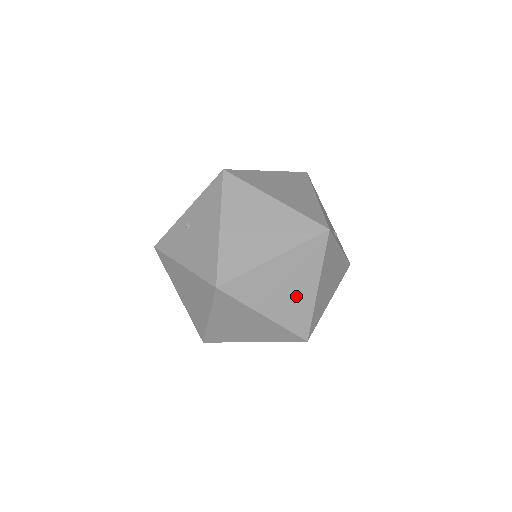
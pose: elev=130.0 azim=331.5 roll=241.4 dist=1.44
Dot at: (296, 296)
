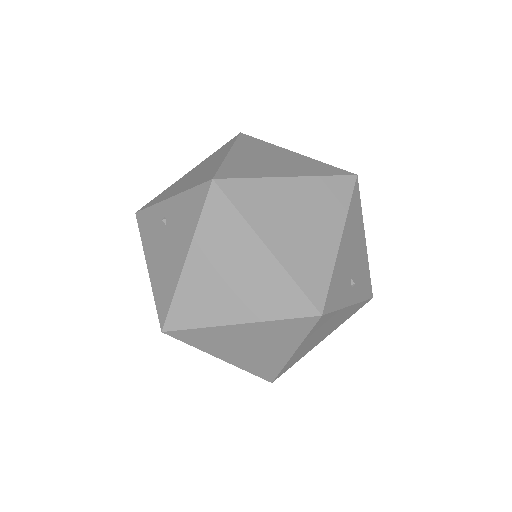
Dot at: (263, 354)
